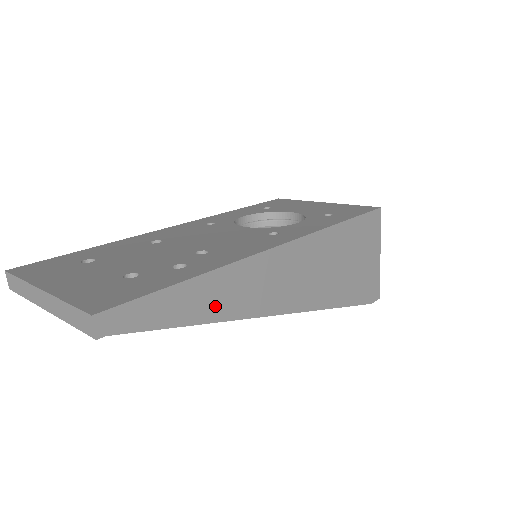
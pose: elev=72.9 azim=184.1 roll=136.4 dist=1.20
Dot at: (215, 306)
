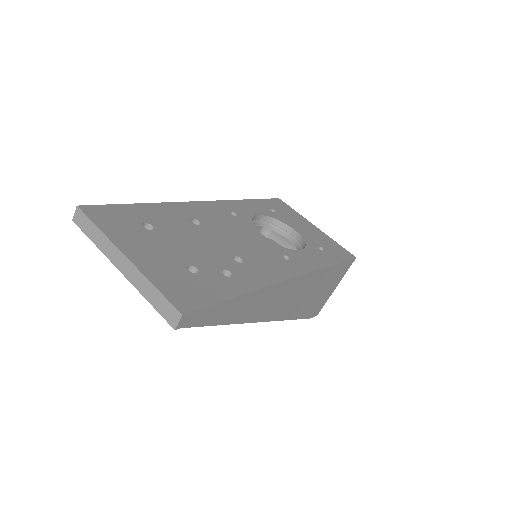
Dot at: (240, 314)
